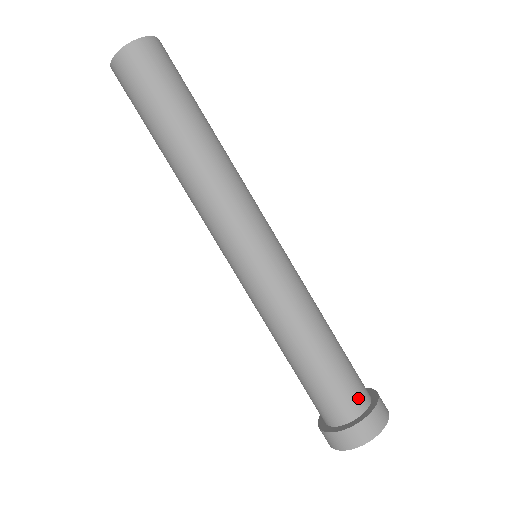
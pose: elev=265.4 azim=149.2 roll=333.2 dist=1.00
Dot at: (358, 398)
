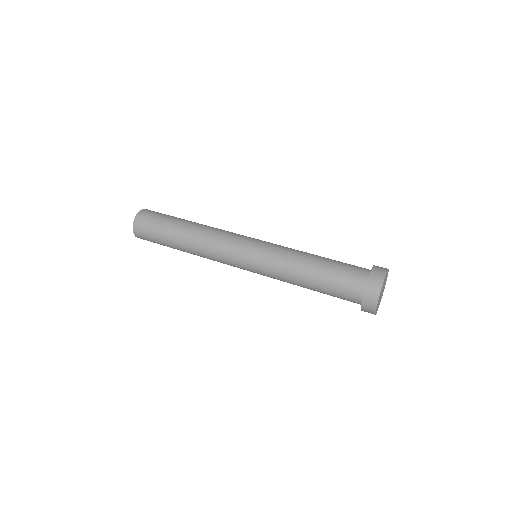
Dot at: occluded
